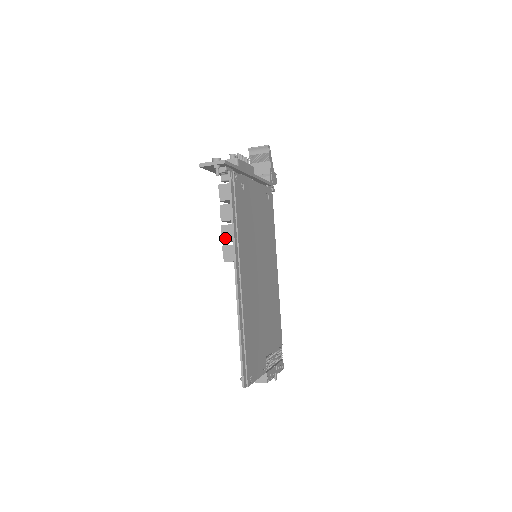
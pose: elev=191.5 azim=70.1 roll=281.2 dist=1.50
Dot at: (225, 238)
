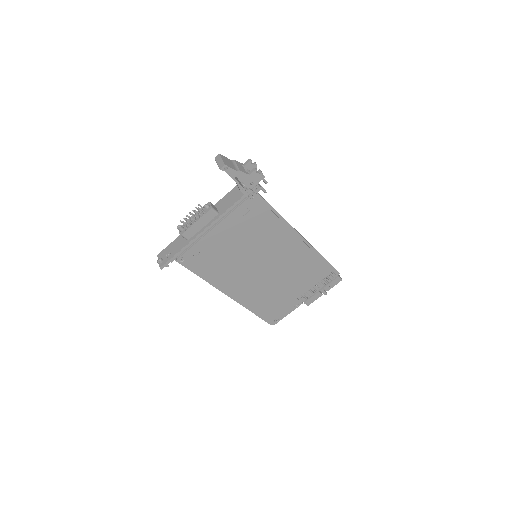
Dot at: occluded
